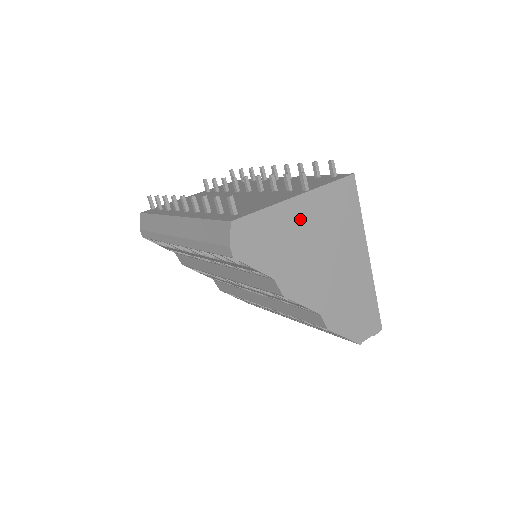
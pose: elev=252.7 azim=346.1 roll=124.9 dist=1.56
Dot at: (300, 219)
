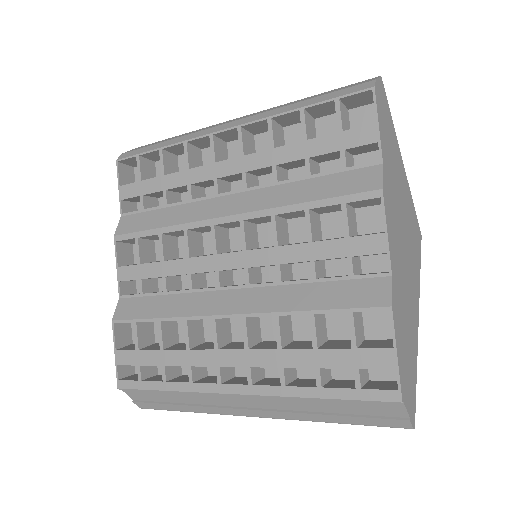
Dot at: (401, 179)
